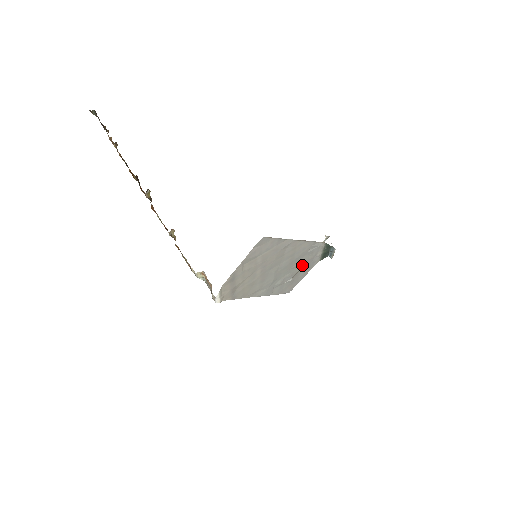
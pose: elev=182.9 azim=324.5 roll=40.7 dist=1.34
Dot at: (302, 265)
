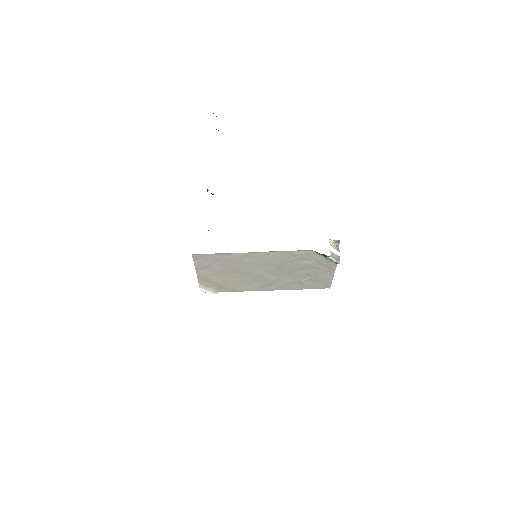
Dot at: (307, 268)
